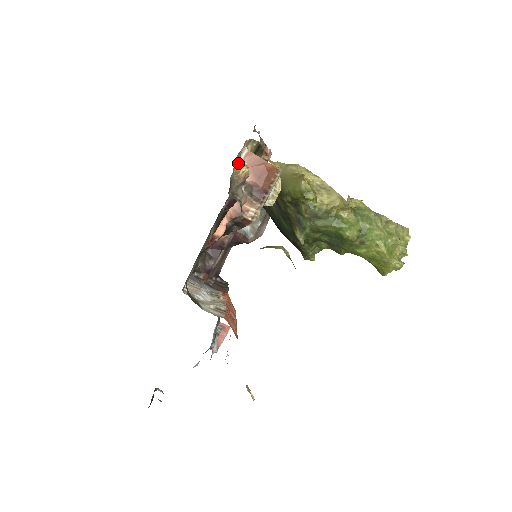
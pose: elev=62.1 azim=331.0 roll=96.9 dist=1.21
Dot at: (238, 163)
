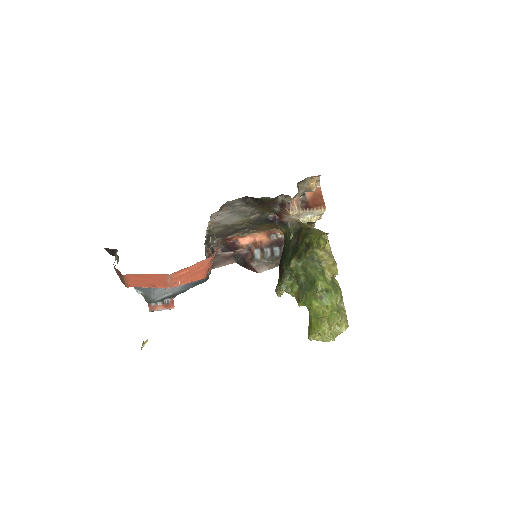
Dot at: (314, 180)
